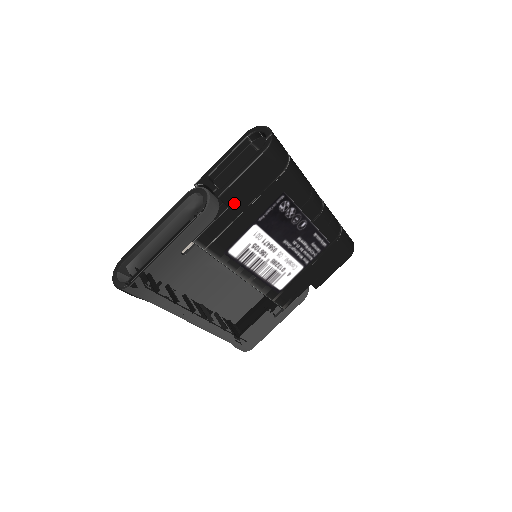
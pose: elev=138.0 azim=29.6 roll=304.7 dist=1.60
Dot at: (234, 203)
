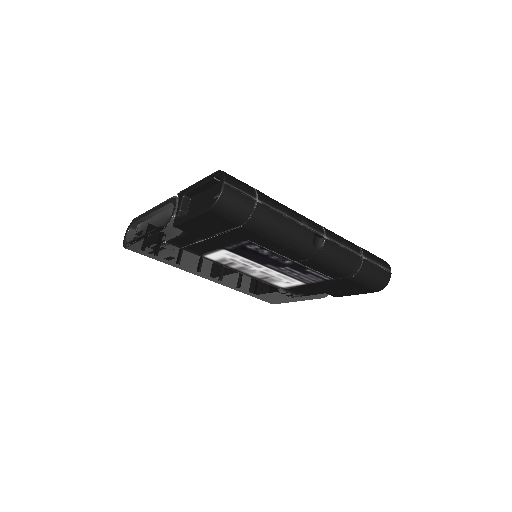
Dot at: (193, 232)
